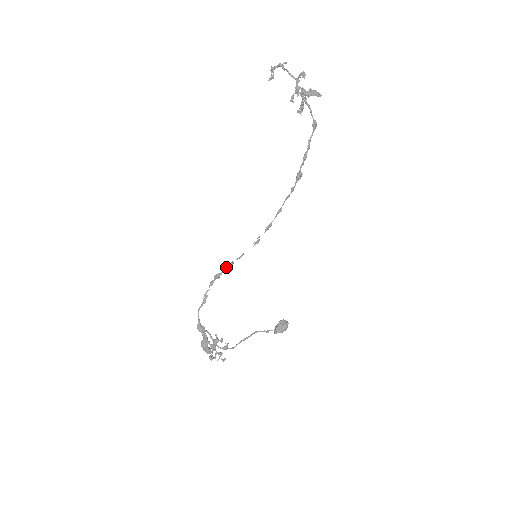
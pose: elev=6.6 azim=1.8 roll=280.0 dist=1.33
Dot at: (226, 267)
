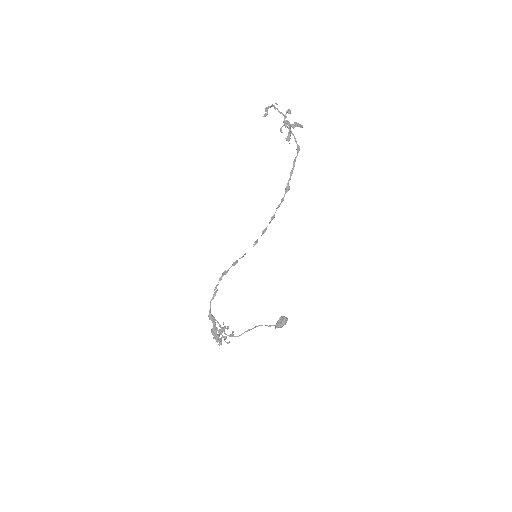
Dot at: (232, 265)
